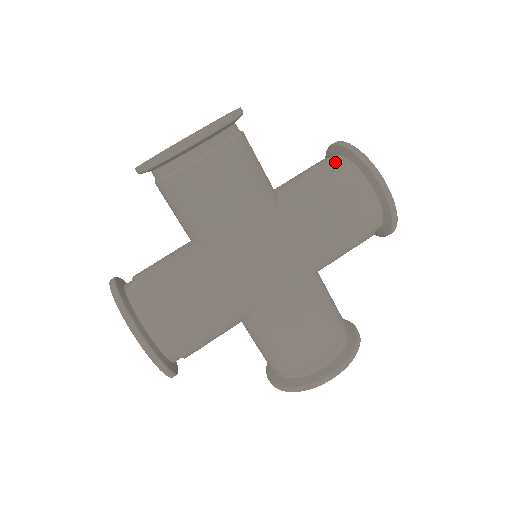
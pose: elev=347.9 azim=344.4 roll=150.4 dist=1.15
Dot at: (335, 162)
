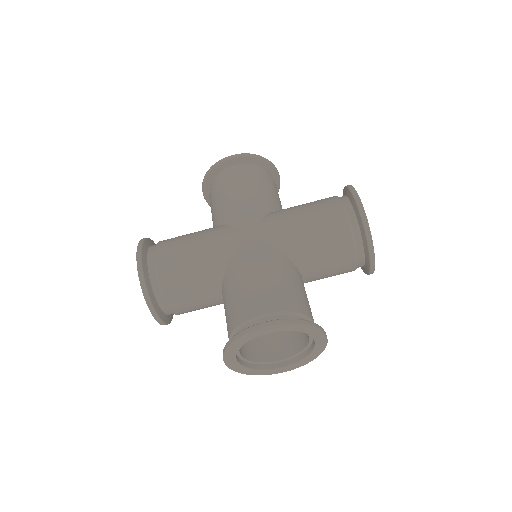
Dot at: occluded
